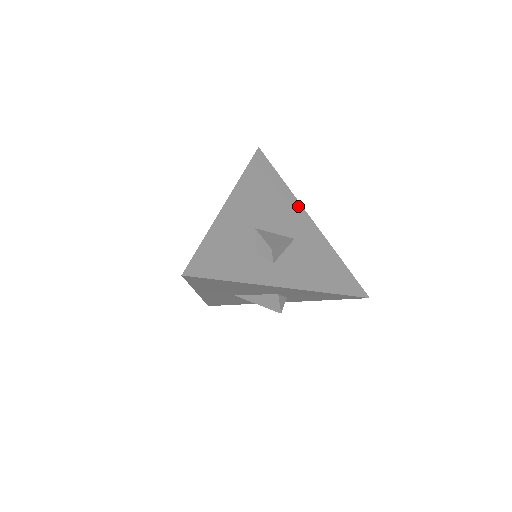
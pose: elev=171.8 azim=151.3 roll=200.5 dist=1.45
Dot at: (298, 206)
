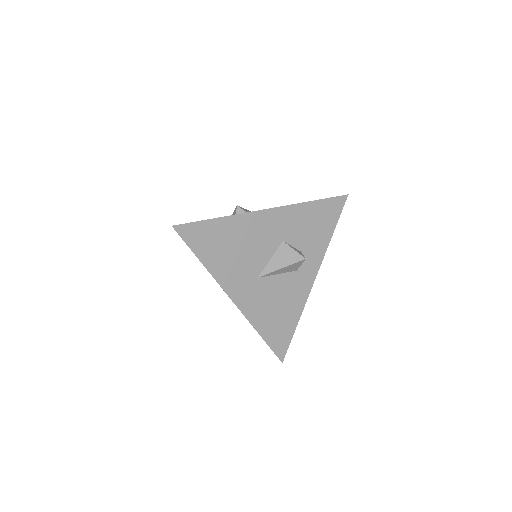
Dot at: occluded
